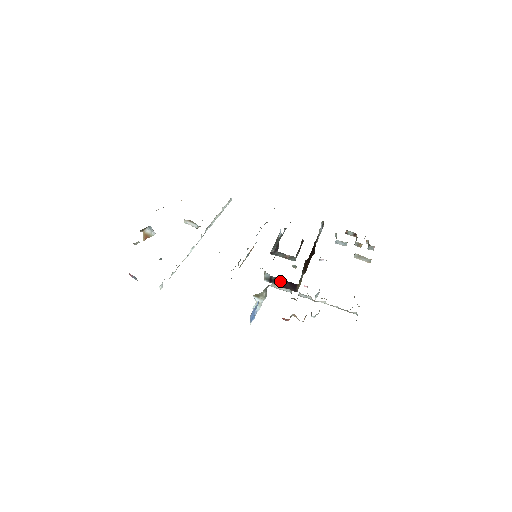
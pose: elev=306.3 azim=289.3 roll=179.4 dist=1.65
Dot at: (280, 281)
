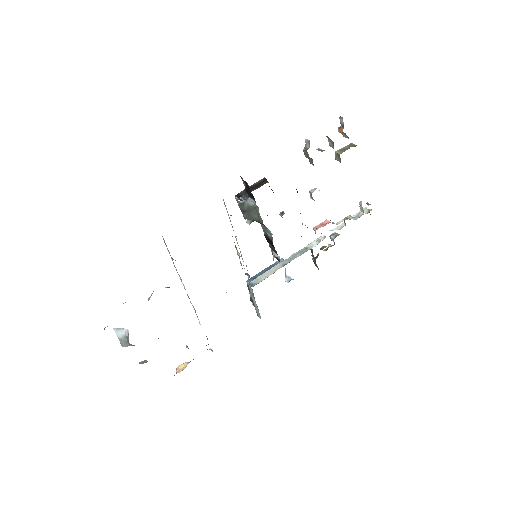
Dot at: occluded
